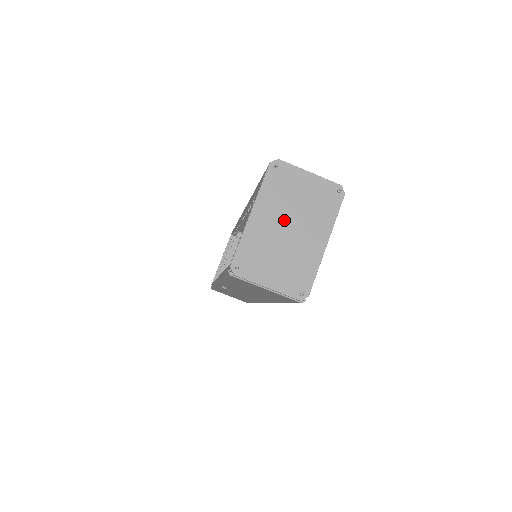
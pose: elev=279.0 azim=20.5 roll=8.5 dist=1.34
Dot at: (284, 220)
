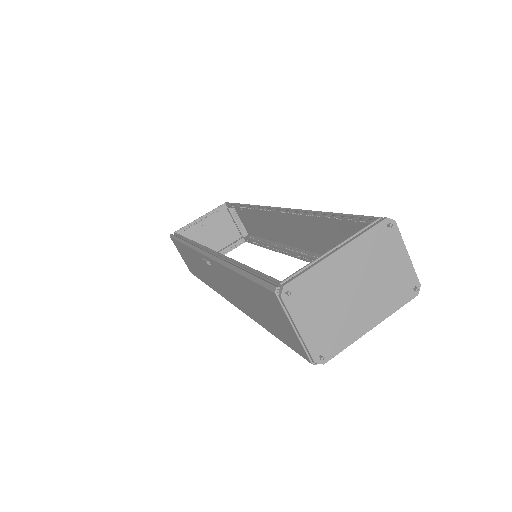
Dot at: (358, 279)
